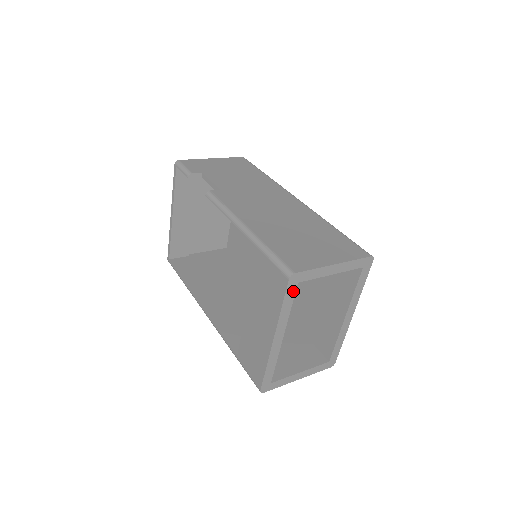
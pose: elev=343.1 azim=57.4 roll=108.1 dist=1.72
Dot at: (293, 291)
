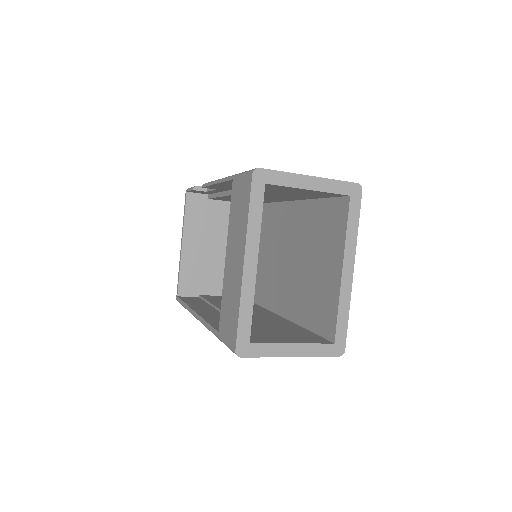
Dot at: (261, 194)
